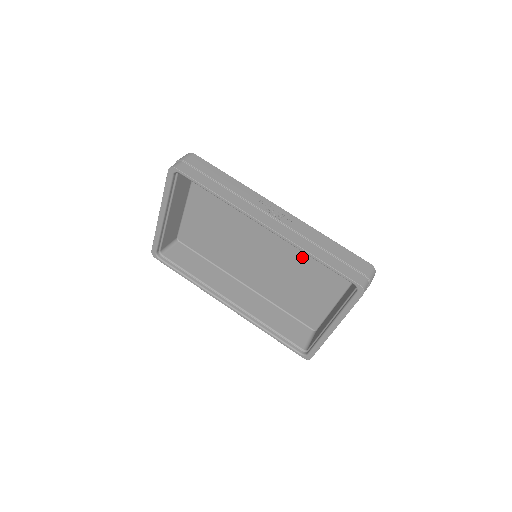
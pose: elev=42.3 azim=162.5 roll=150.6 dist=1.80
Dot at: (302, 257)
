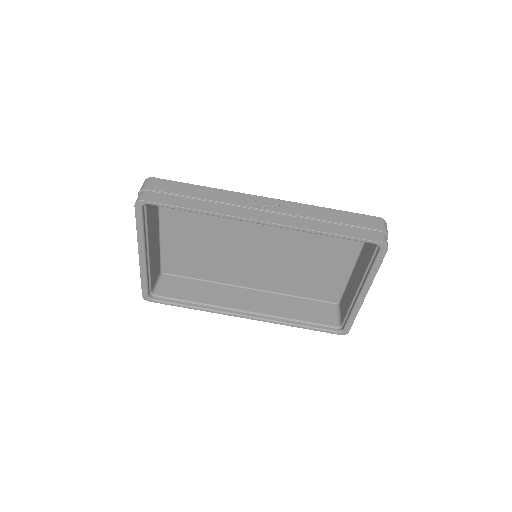
Dot at: (304, 238)
